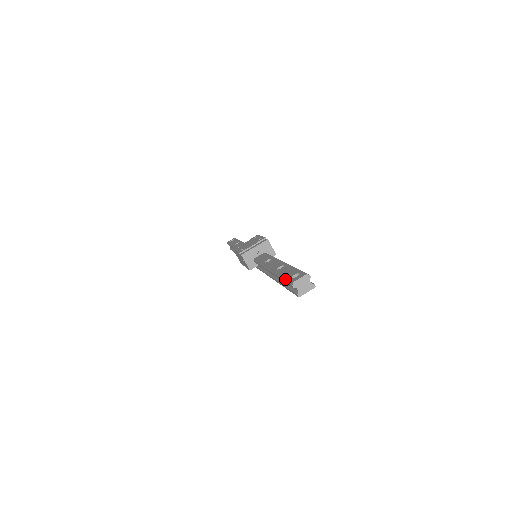
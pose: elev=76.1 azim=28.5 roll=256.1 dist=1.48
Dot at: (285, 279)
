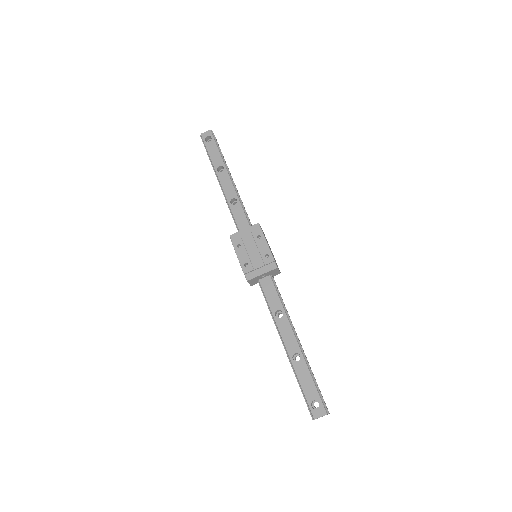
Dot at: (304, 397)
